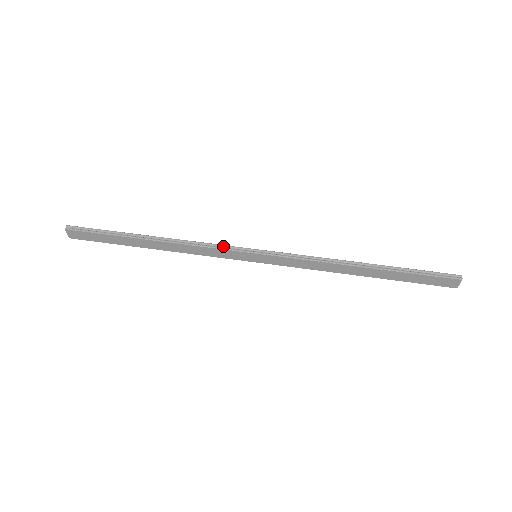
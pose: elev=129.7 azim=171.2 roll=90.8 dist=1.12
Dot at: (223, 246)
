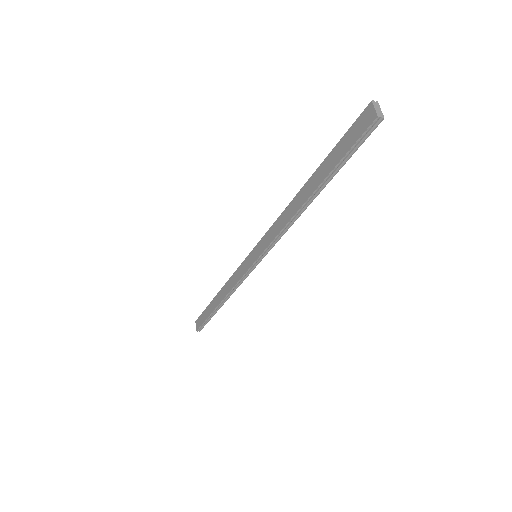
Dot at: occluded
